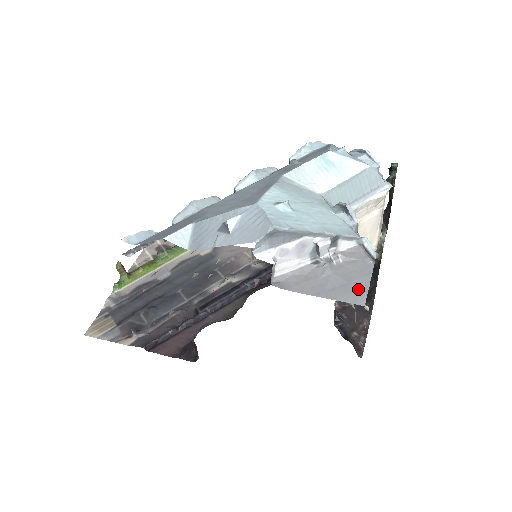
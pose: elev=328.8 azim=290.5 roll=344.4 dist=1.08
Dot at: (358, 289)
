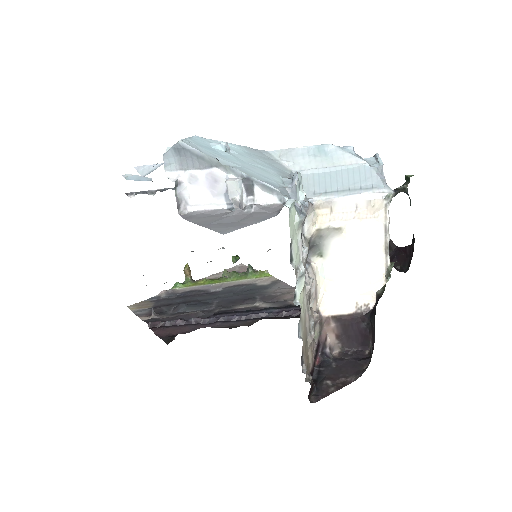
Dot at: (236, 225)
